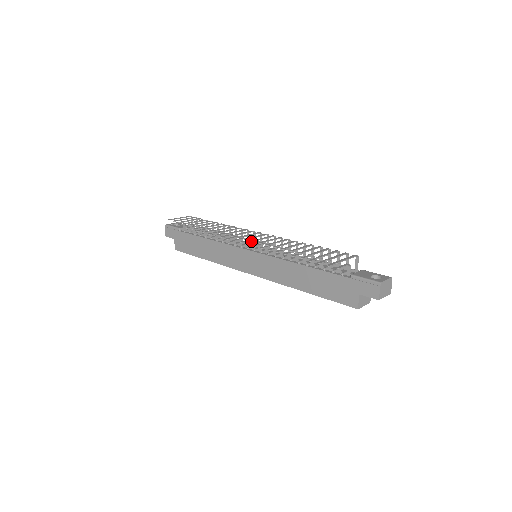
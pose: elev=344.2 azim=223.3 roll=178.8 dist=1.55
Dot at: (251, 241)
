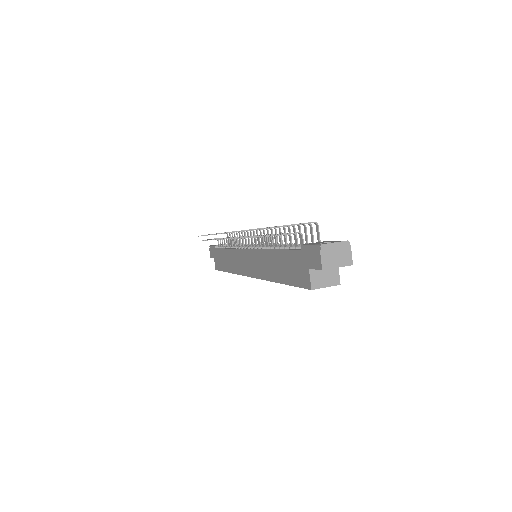
Dot at: occluded
